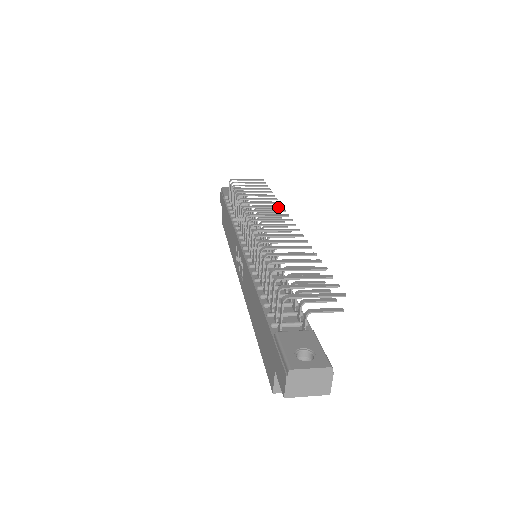
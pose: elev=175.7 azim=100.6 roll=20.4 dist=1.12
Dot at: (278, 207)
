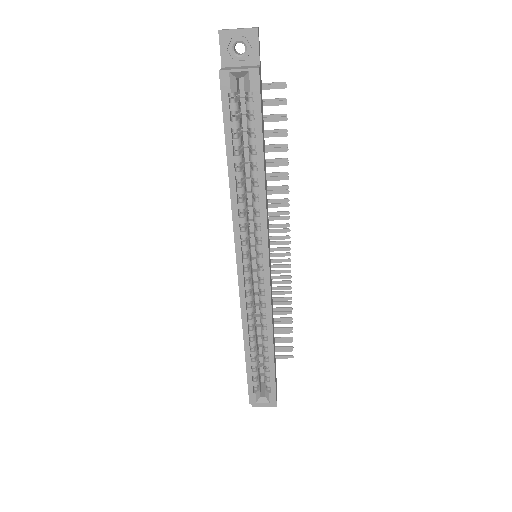
Dot at: (286, 270)
